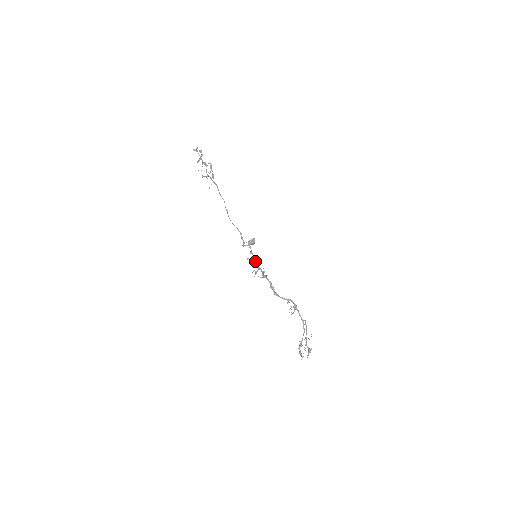
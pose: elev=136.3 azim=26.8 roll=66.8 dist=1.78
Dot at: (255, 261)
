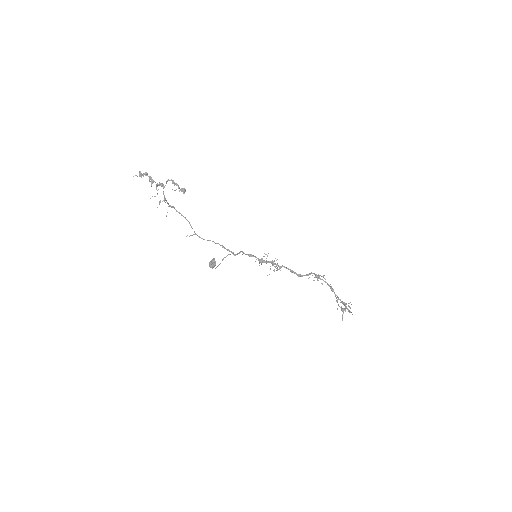
Dot at: (261, 260)
